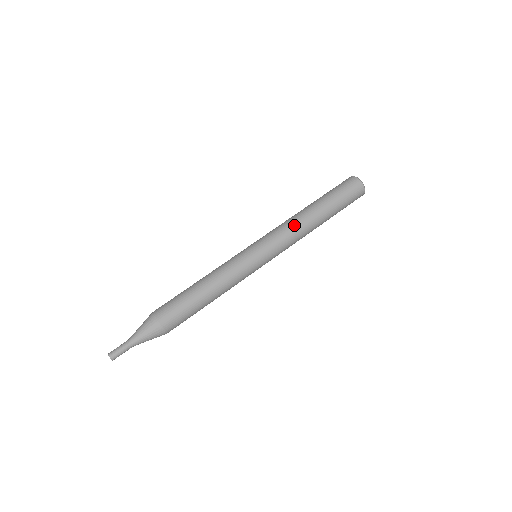
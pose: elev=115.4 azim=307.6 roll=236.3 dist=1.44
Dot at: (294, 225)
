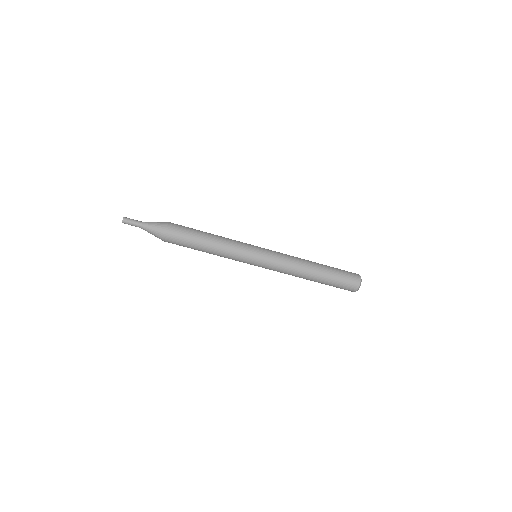
Dot at: (293, 270)
